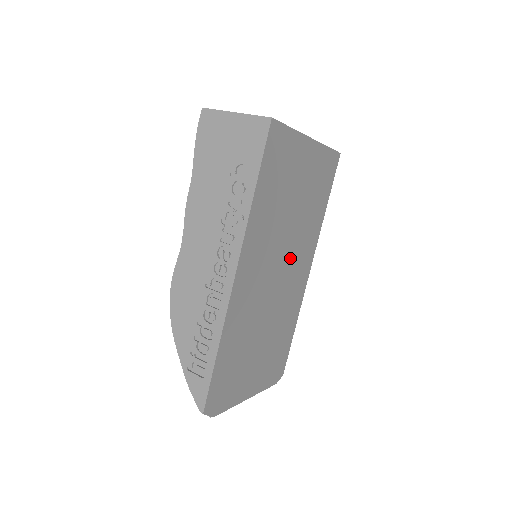
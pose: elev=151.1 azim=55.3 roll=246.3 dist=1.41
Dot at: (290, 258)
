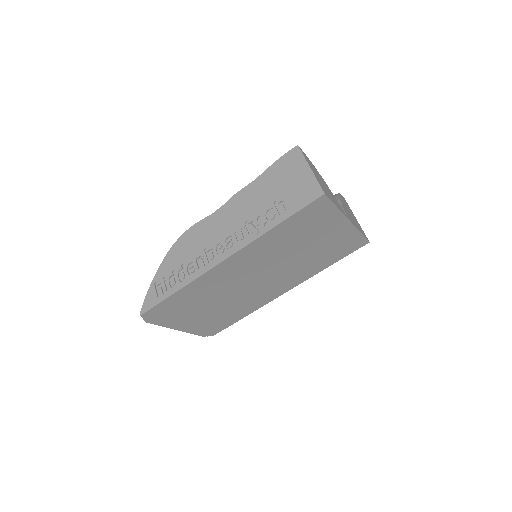
Dot at: (274, 276)
